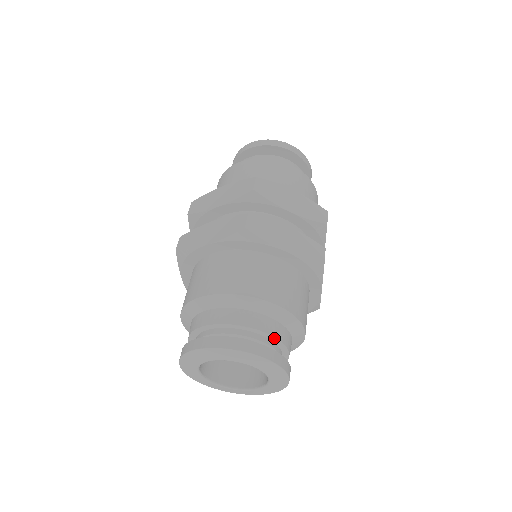
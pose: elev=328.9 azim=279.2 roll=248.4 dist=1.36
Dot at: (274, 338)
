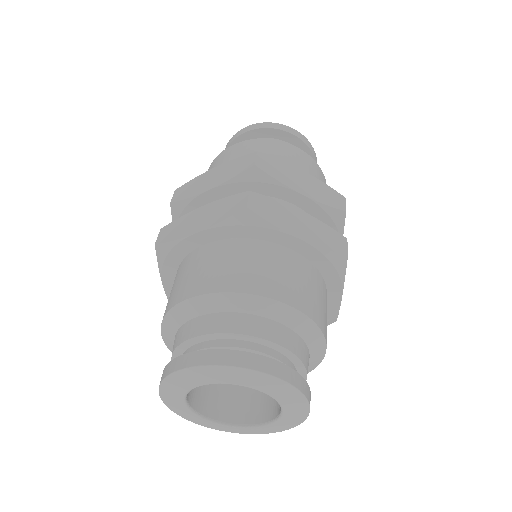
Dot at: (289, 352)
